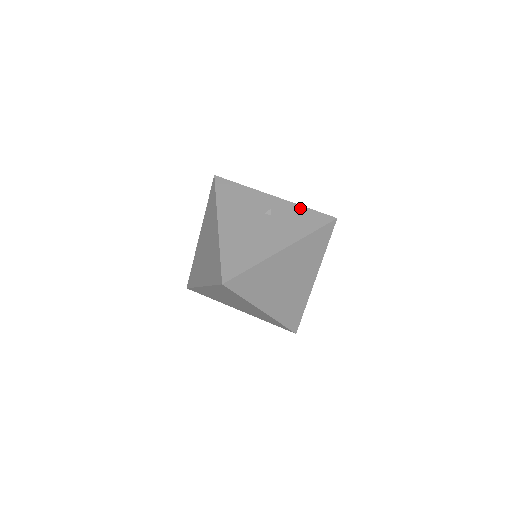
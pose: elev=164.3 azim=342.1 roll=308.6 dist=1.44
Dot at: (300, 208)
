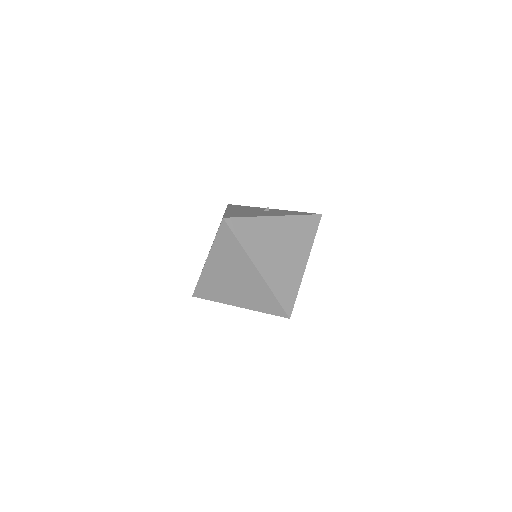
Dot at: (292, 211)
